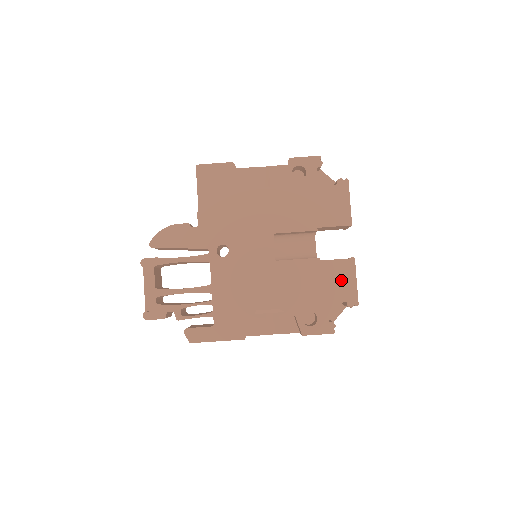
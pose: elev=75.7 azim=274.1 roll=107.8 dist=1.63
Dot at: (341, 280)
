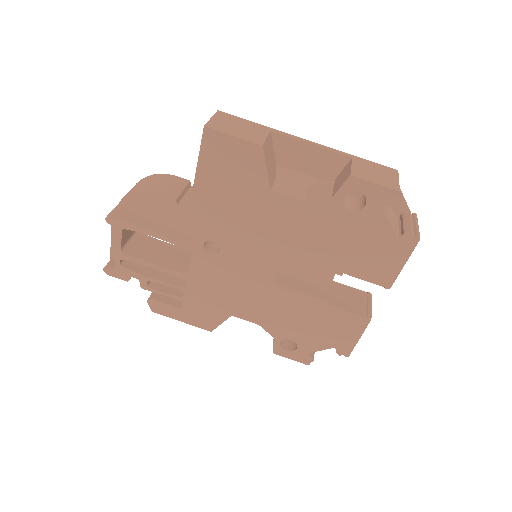
Dot at: (342, 331)
